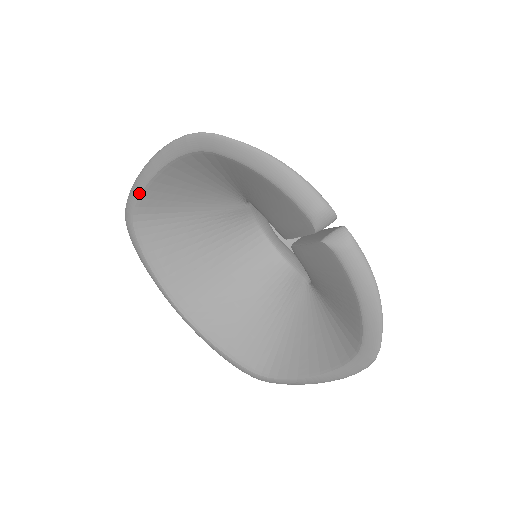
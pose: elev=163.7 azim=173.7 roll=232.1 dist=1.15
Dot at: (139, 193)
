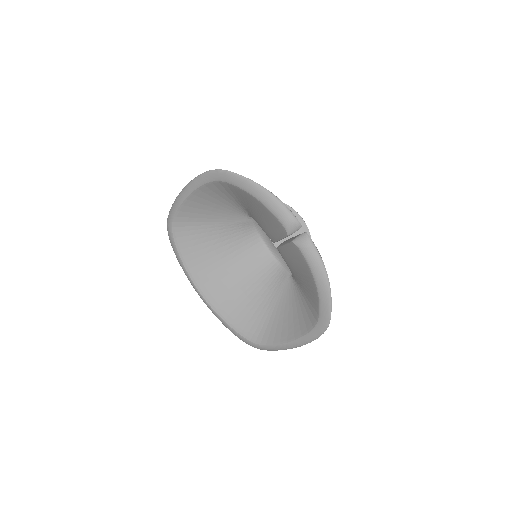
Dot at: (178, 207)
